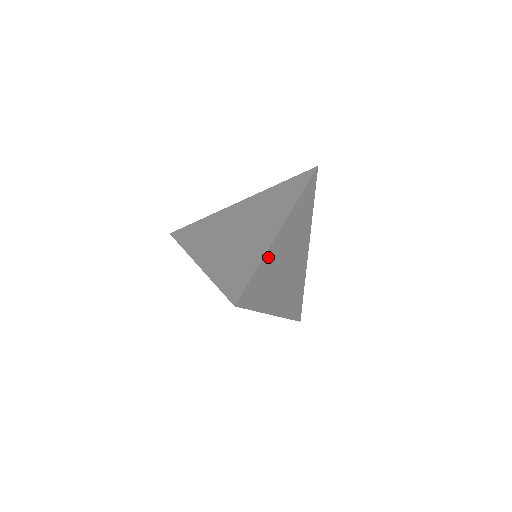
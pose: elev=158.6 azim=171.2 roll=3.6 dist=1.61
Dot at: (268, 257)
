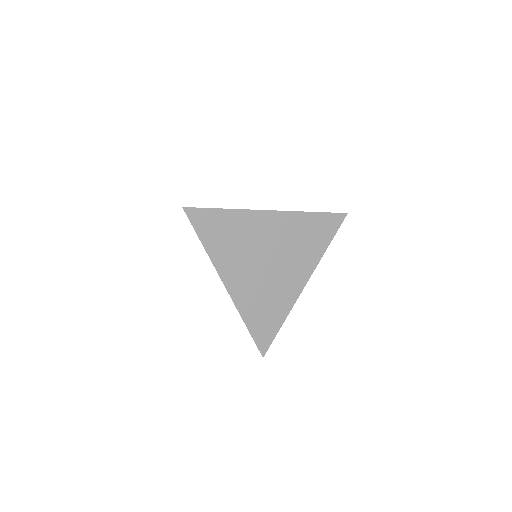
Dot at: occluded
